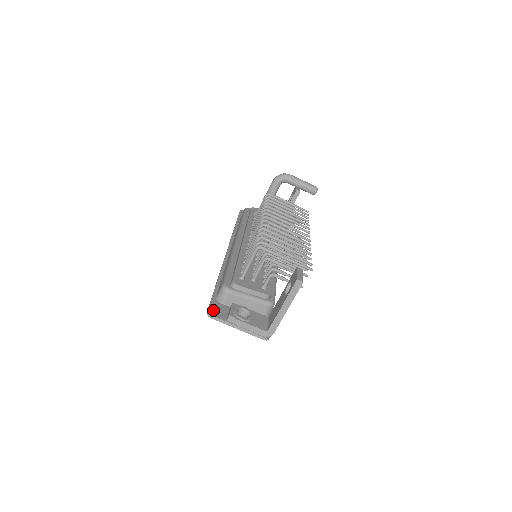
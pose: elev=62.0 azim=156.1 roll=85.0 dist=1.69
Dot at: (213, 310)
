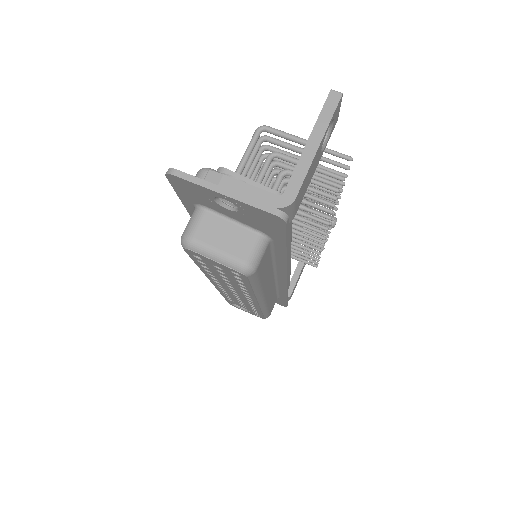
Dot at: occluded
